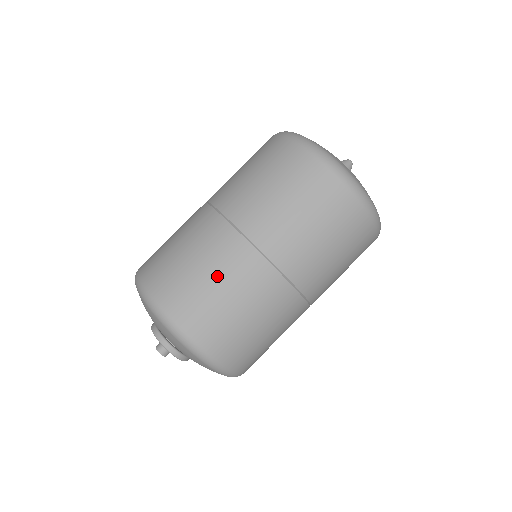
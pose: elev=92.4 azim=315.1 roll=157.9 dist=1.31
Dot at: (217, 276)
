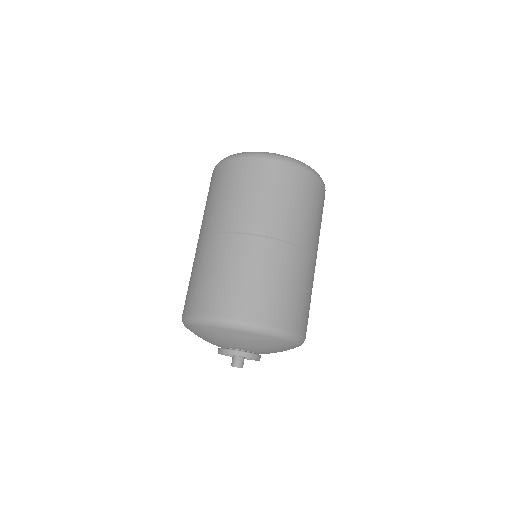
Dot at: (257, 272)
